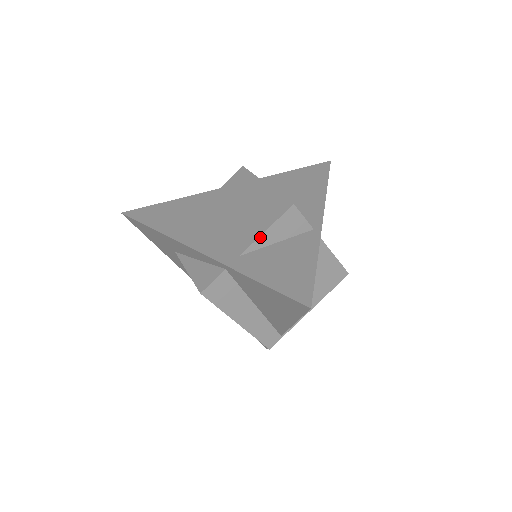
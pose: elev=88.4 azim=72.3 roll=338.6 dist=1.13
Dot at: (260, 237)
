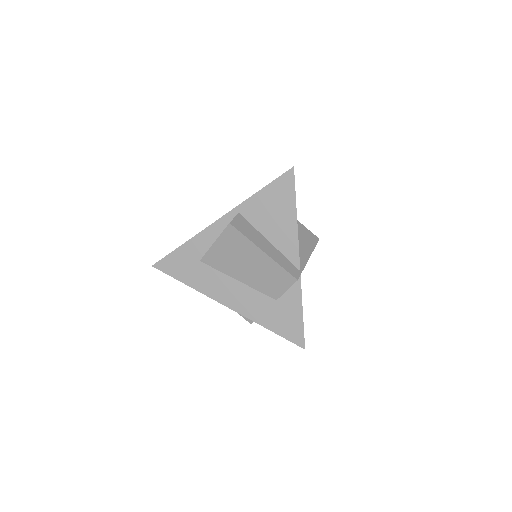
Dot at: occluded
